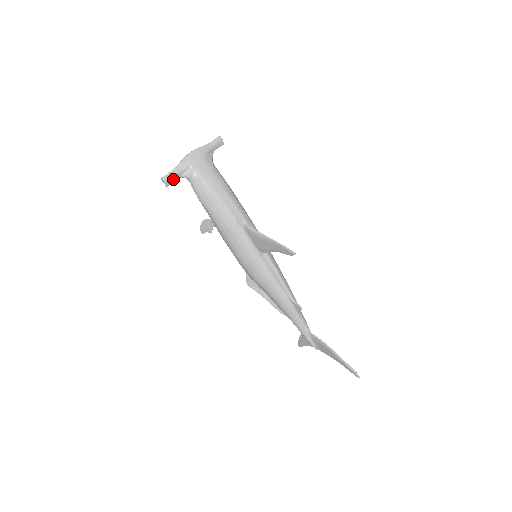
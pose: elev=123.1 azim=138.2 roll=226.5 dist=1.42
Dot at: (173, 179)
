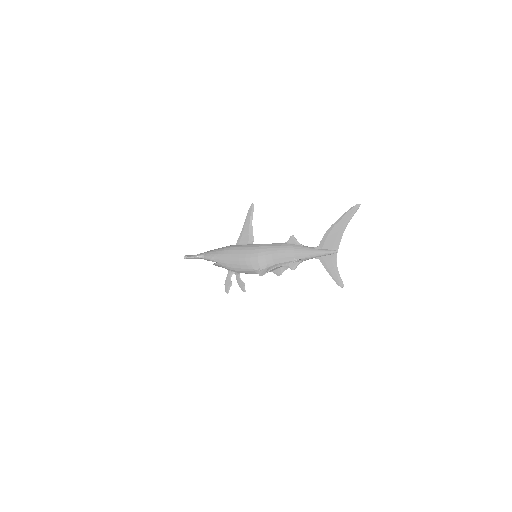
Dot at: (191, 256)
